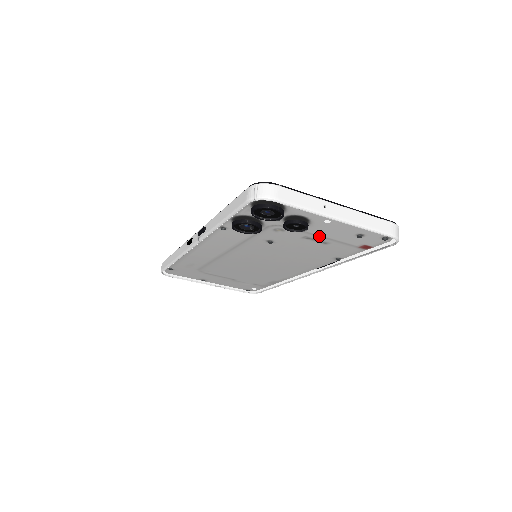
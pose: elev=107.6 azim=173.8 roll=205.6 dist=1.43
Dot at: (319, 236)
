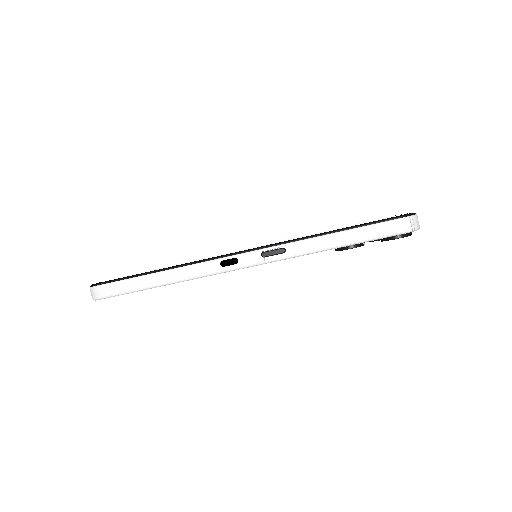
Dot at: occluded
